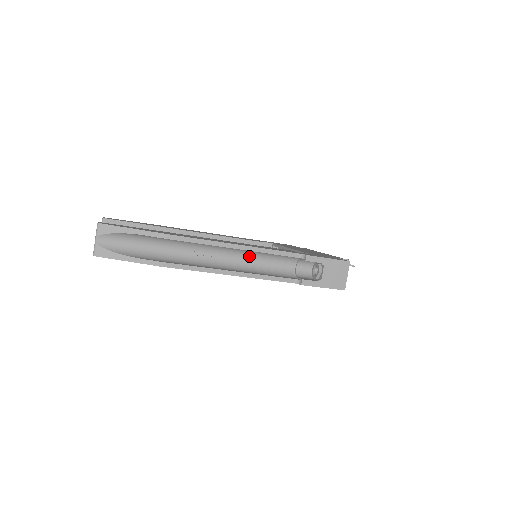
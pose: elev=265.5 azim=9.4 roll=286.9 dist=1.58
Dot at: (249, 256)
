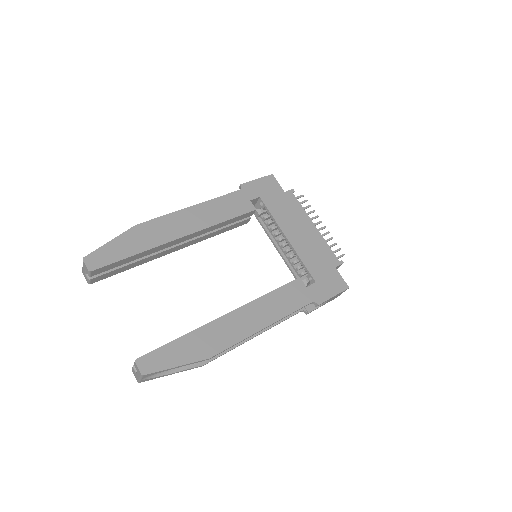
Dot at: occluded
